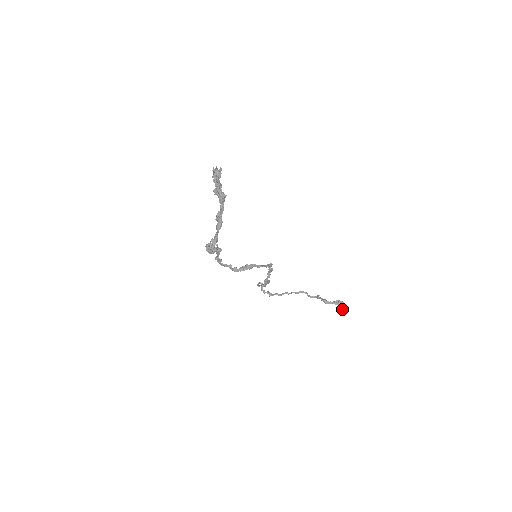
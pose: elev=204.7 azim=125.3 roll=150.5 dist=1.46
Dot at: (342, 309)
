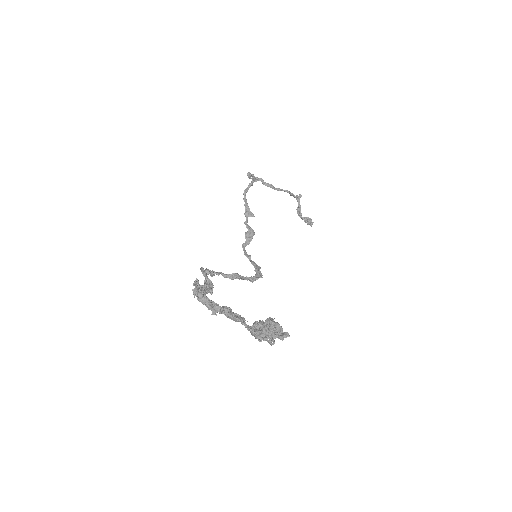
Dot at: occluded
